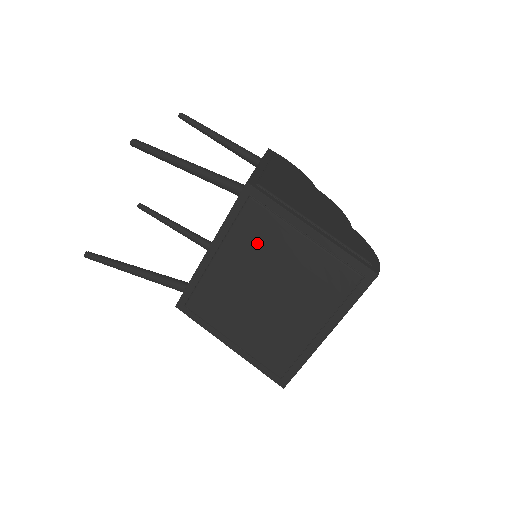
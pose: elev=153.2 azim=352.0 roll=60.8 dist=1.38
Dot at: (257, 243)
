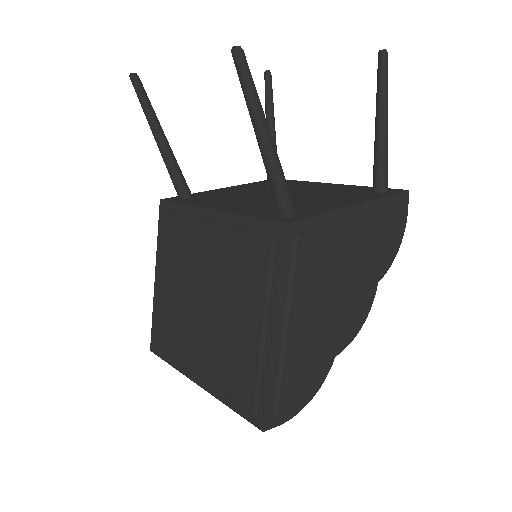
Dot at: (236, 269)
